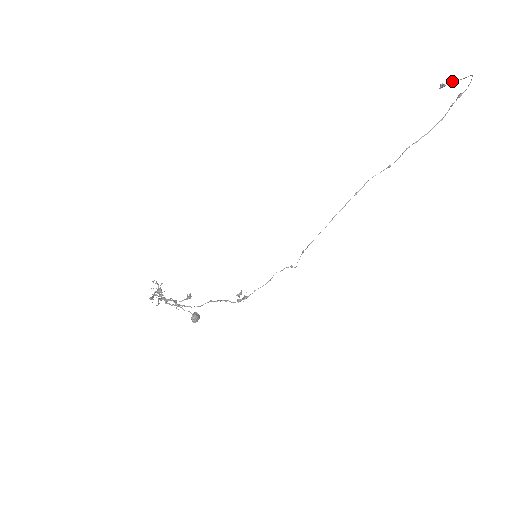
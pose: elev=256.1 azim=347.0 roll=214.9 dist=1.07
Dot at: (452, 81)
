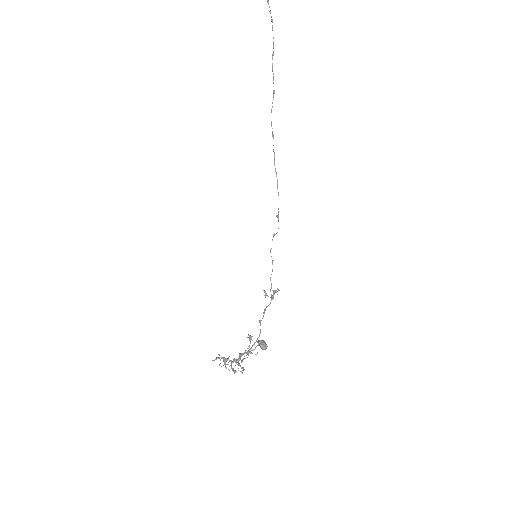
Dot at: out of frame
